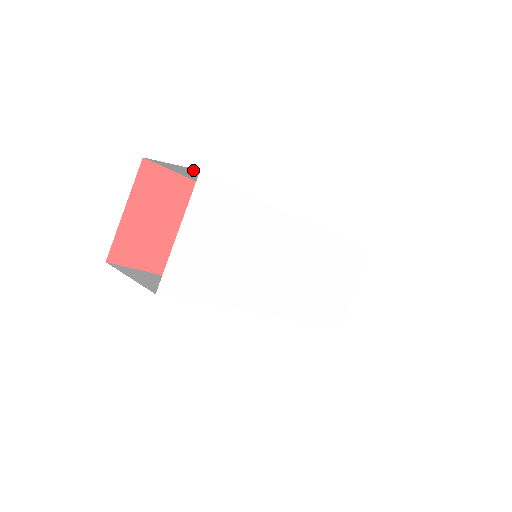
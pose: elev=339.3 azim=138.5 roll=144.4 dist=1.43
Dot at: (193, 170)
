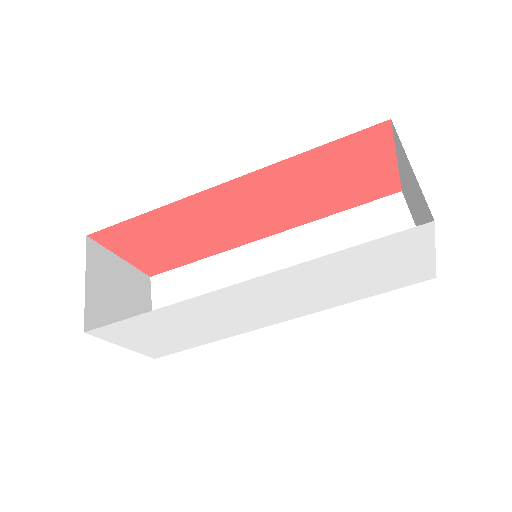
Dot at: occluded
